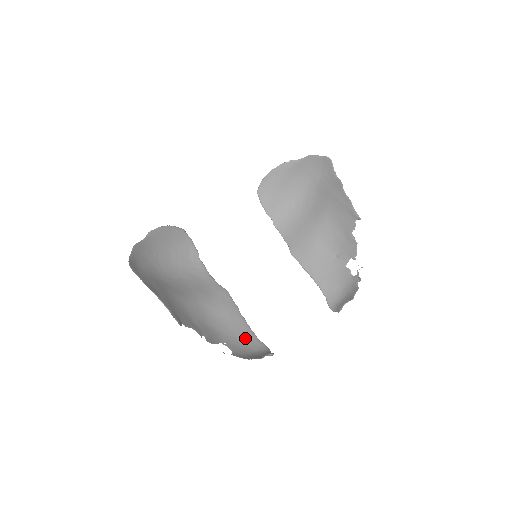
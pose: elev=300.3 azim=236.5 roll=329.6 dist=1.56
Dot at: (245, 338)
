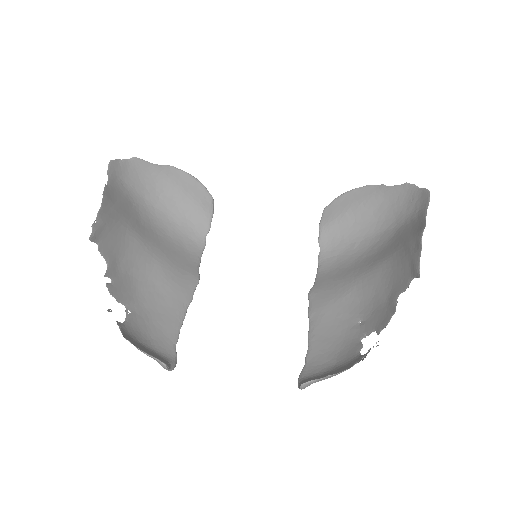
Dot at: (161, 330)
